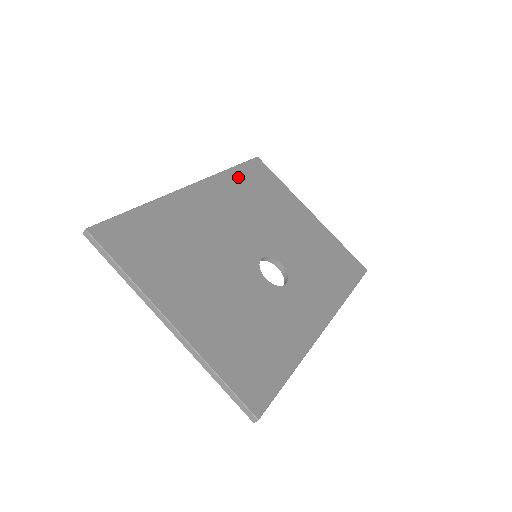
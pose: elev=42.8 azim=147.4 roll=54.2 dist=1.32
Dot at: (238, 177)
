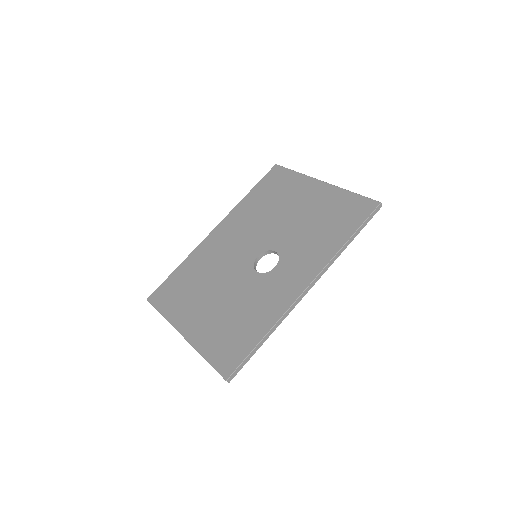
Dot at: (252, 197)
